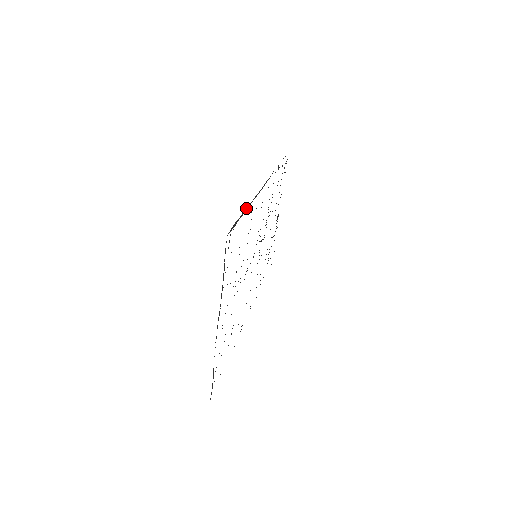
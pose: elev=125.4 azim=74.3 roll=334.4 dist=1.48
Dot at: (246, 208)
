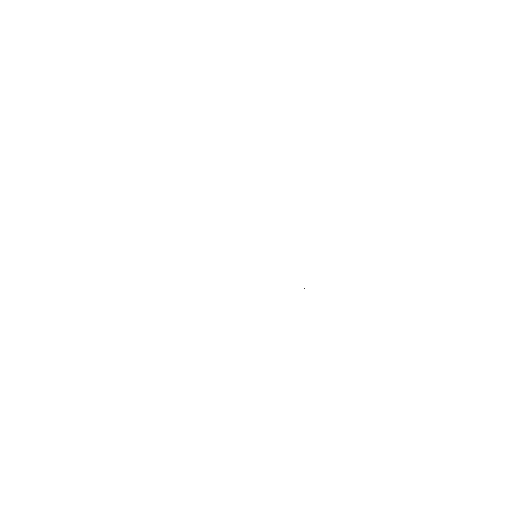
Dot at: occluded
